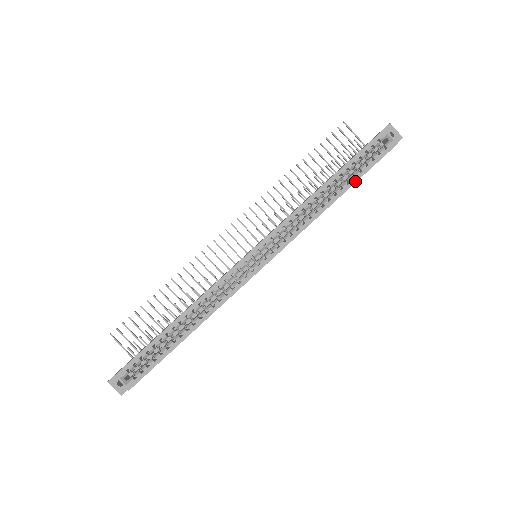
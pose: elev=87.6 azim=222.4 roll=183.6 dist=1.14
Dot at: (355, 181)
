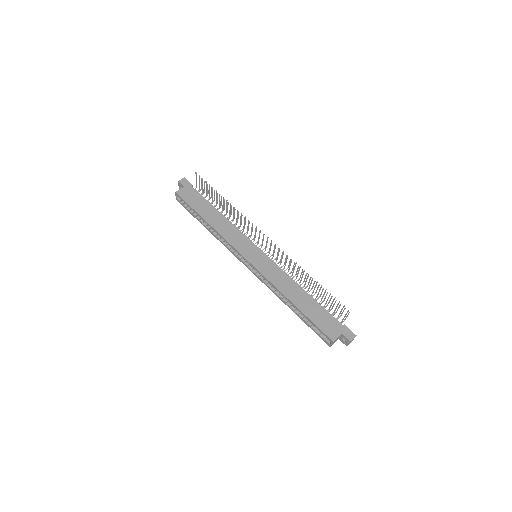
Dot at: (302, 319)
